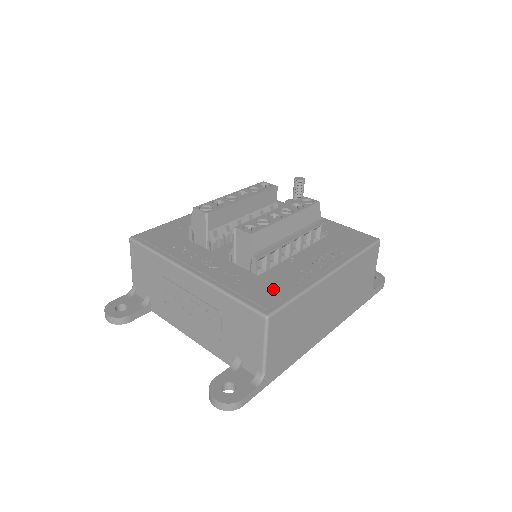
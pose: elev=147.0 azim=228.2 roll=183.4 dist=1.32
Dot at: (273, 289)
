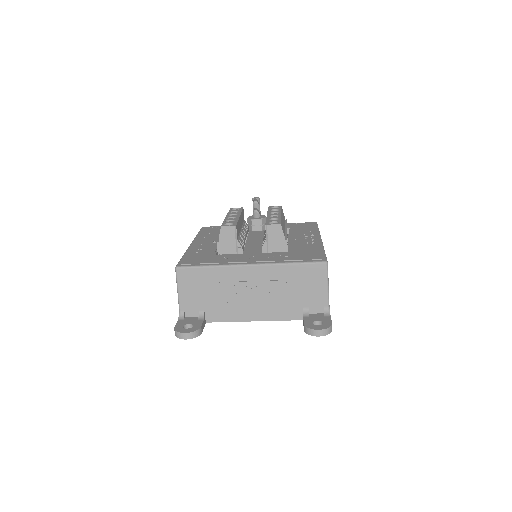
Dot at: (309, 253)
